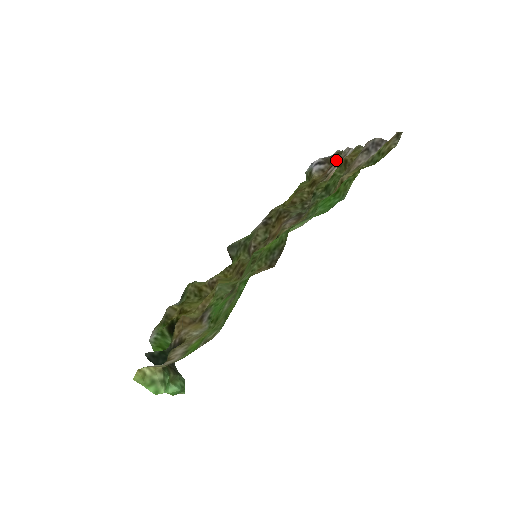
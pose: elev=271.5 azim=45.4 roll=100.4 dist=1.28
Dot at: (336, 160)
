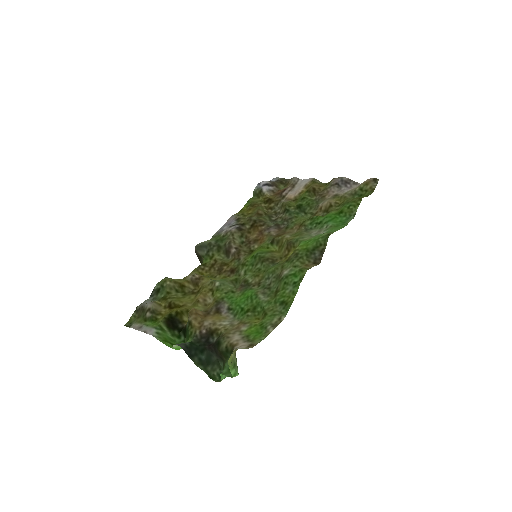
Dot at: (282, 185)
